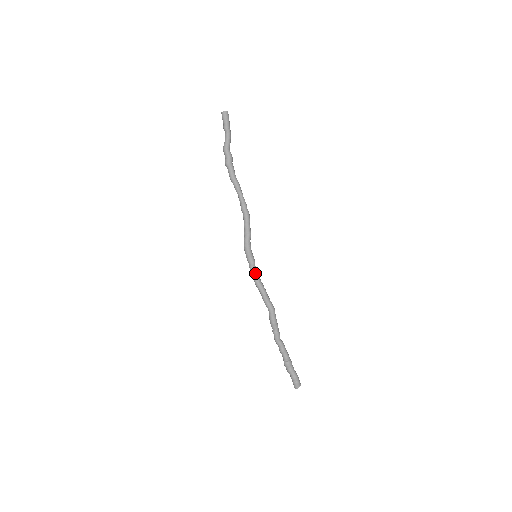
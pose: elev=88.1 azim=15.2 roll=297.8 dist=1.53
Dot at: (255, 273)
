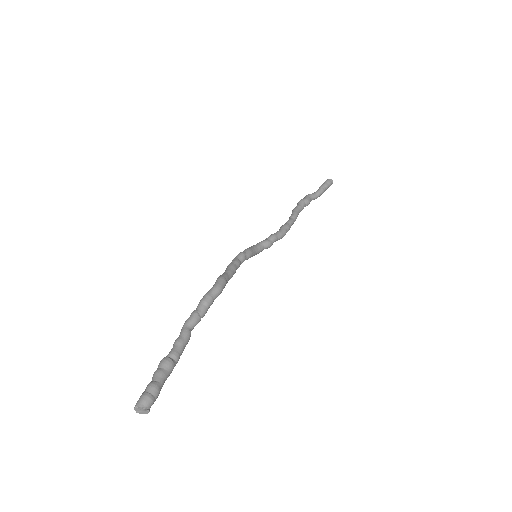
Dot at: (239, 258)
